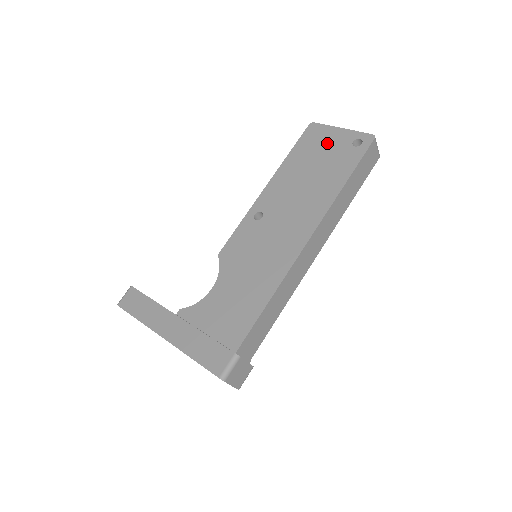
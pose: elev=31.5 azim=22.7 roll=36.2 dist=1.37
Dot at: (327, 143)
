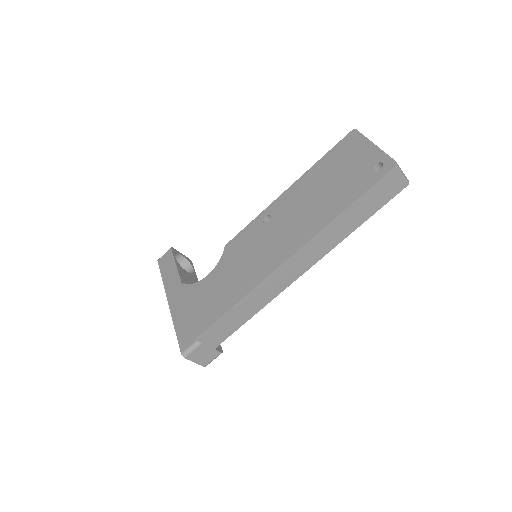
Dot at: (353, 158)
